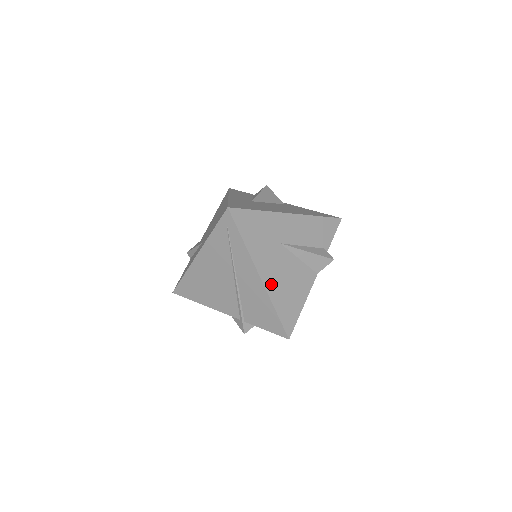
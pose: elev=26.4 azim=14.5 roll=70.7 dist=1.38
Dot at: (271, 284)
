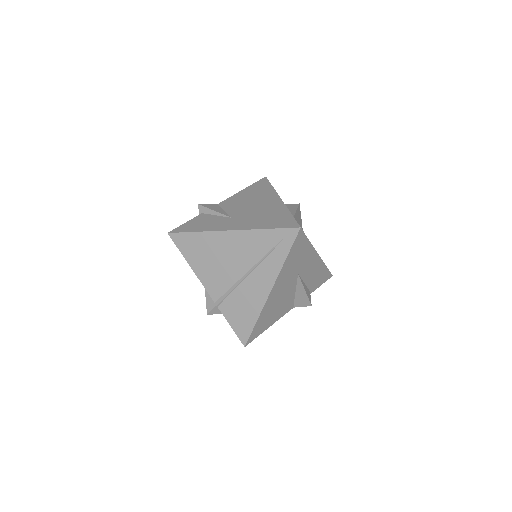
Dot at: (271, 300)
